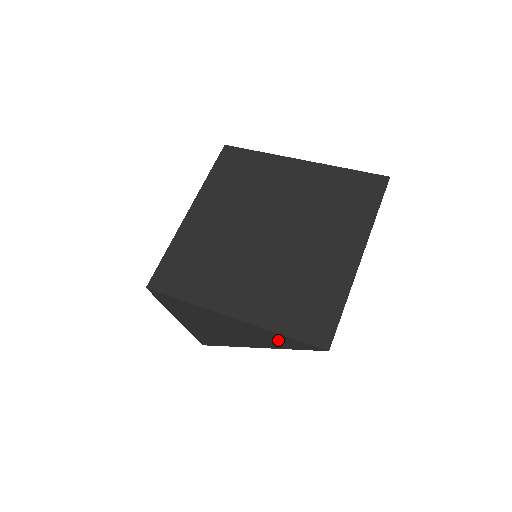
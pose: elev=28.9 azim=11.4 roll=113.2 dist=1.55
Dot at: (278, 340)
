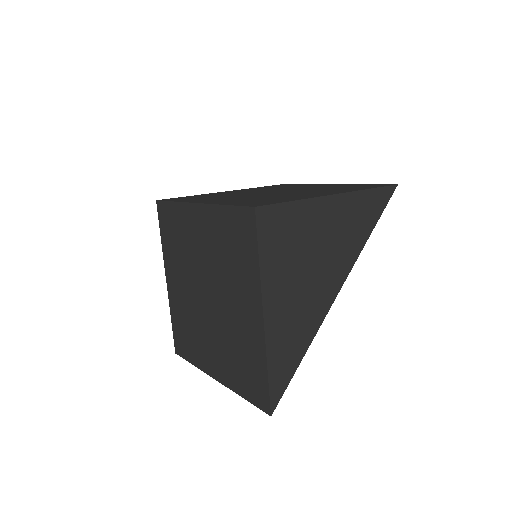
Dot at: occluded
